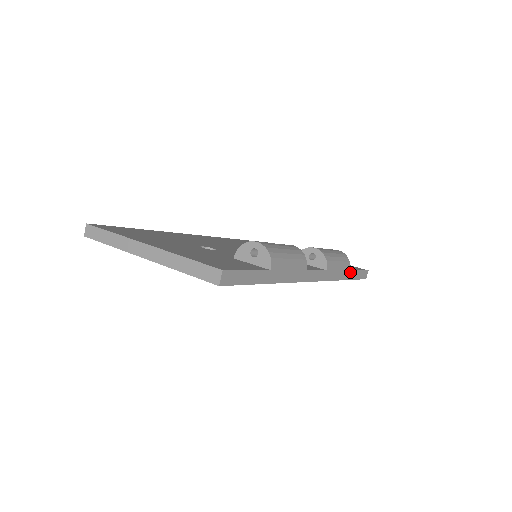
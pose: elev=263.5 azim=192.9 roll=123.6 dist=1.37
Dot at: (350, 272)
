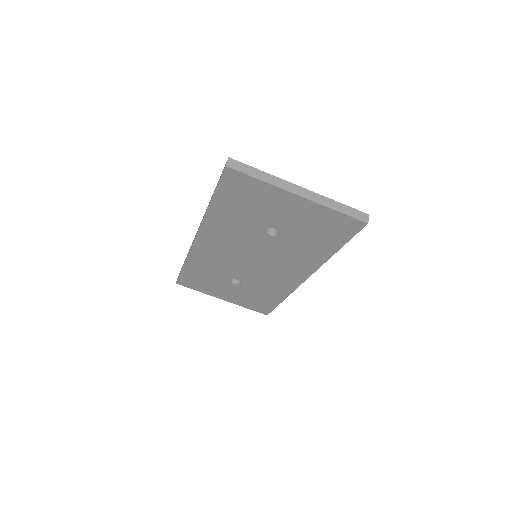
Dot at: occluded
